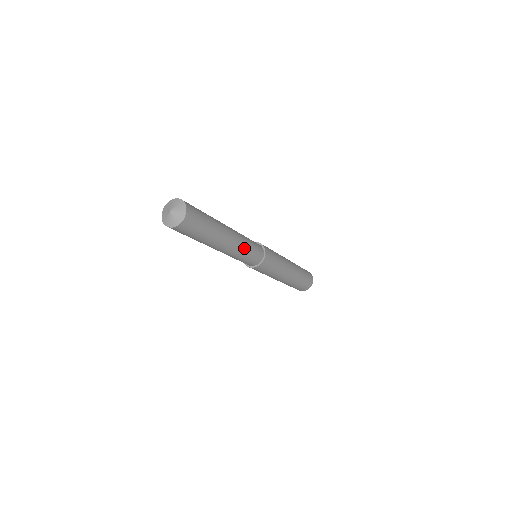
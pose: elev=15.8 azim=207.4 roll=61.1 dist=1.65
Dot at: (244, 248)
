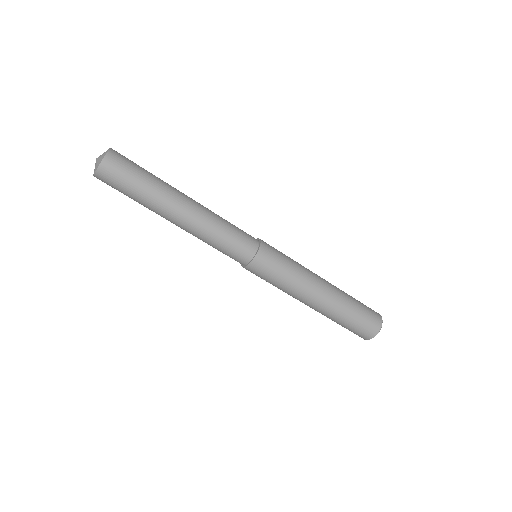
Dot at: (218, 216)
